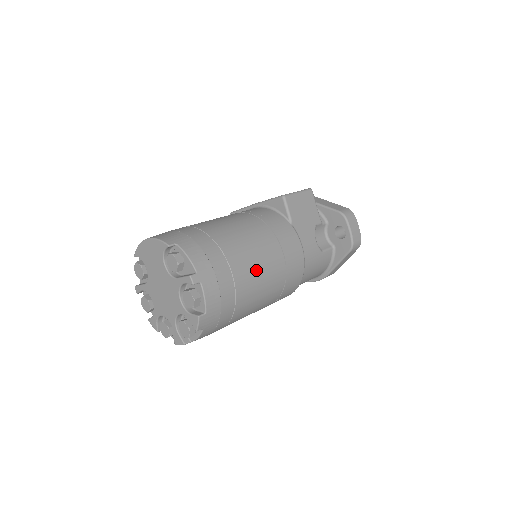
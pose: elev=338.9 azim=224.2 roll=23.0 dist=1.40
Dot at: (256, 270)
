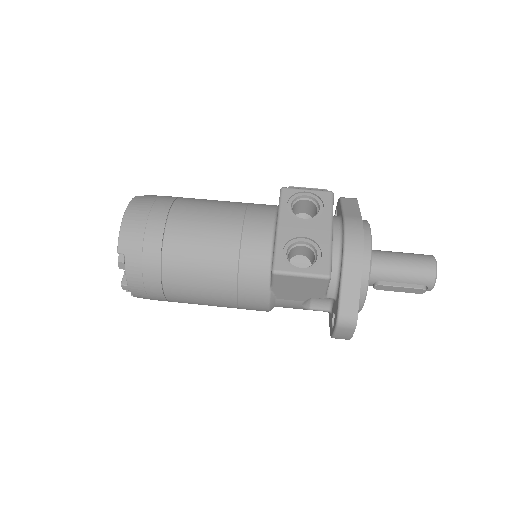
Dot at: (196, 301)
